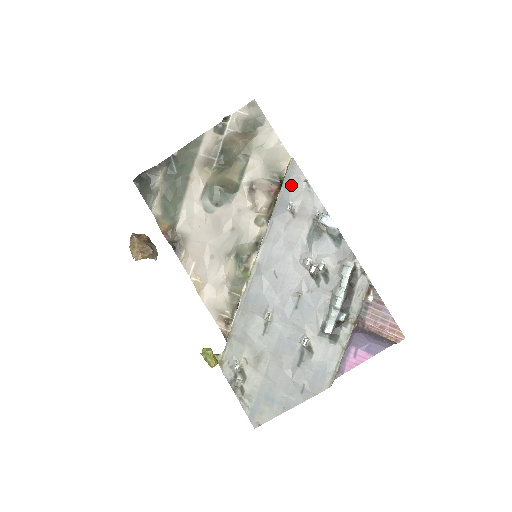
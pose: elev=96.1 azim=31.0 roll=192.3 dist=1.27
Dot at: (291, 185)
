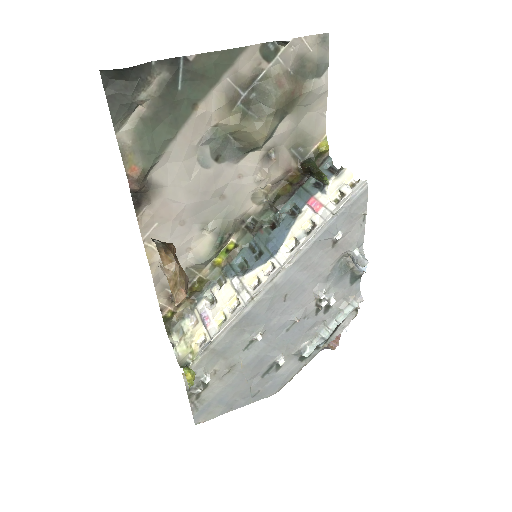
Dot at: (350, 213)
